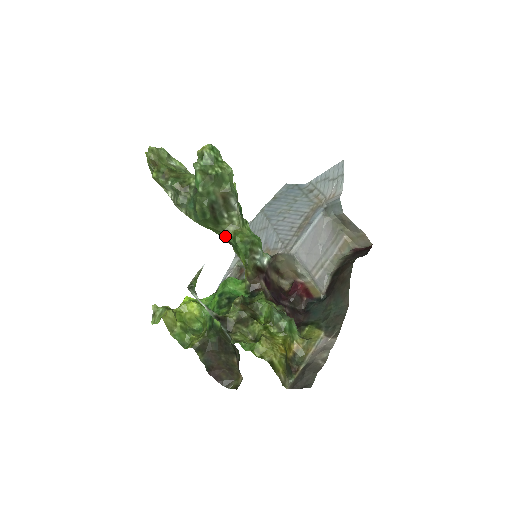
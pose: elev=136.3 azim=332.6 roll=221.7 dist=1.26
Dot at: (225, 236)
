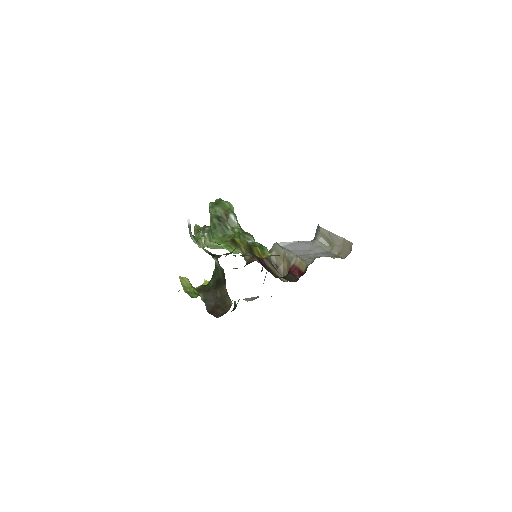
Dot at: (230, 240)
